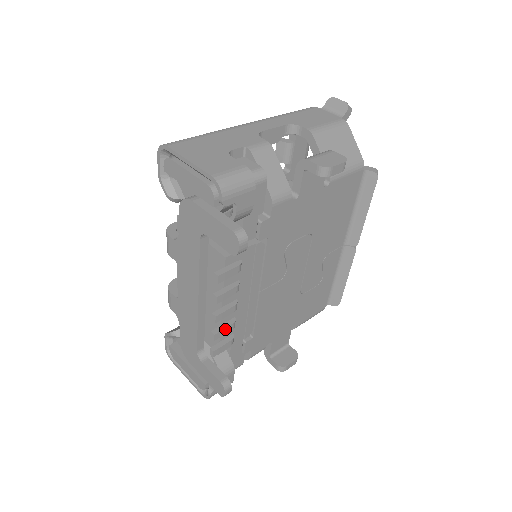
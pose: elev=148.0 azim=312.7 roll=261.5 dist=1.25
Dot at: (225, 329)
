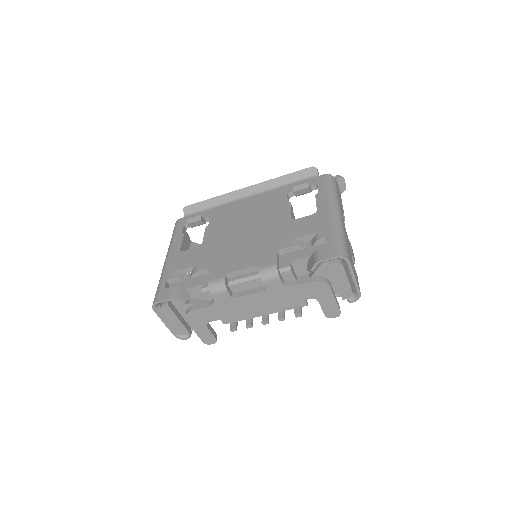
Dot at: (252, 320)
